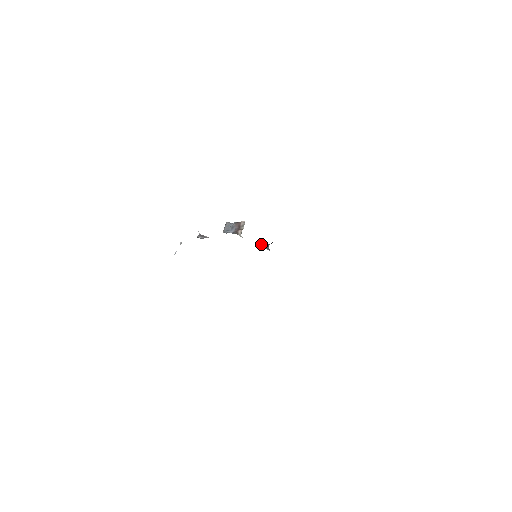
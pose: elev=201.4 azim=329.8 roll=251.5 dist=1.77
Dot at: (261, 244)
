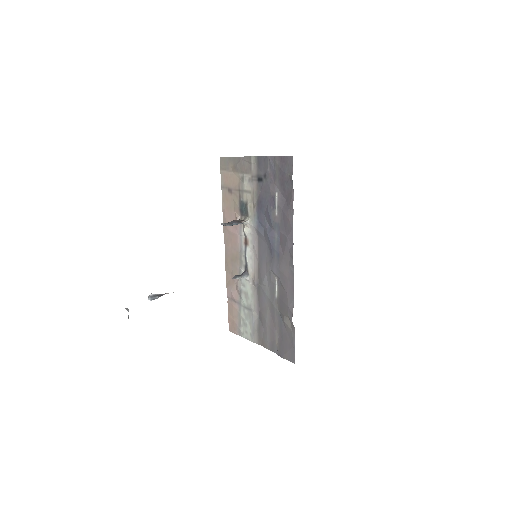
Dot at: (235, 275)
